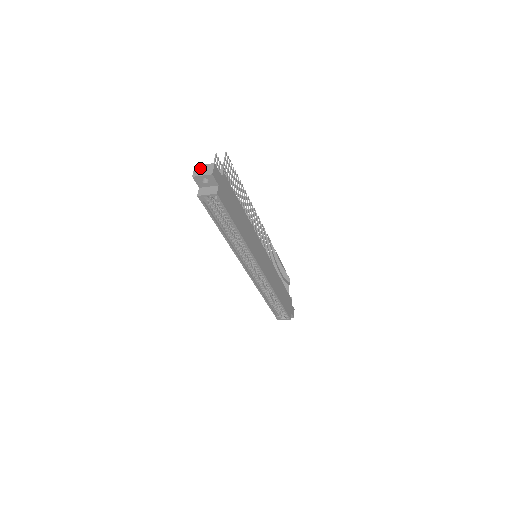
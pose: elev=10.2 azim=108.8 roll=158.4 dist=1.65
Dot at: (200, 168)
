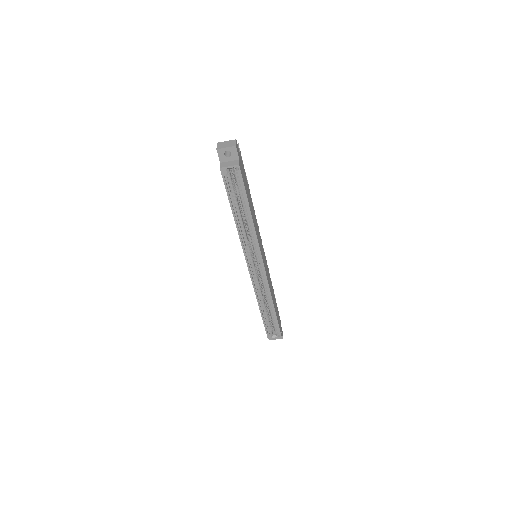
Dot at: (223, 143)
